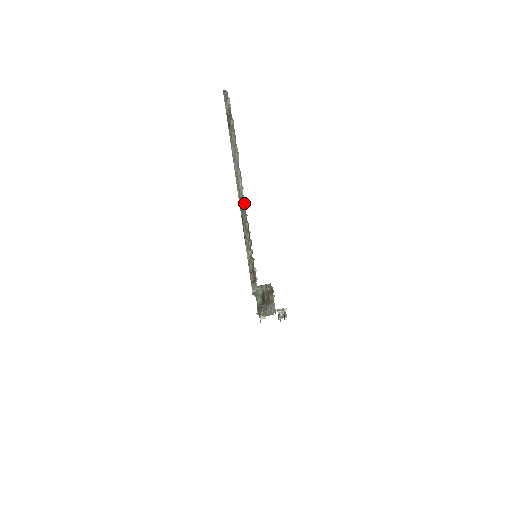
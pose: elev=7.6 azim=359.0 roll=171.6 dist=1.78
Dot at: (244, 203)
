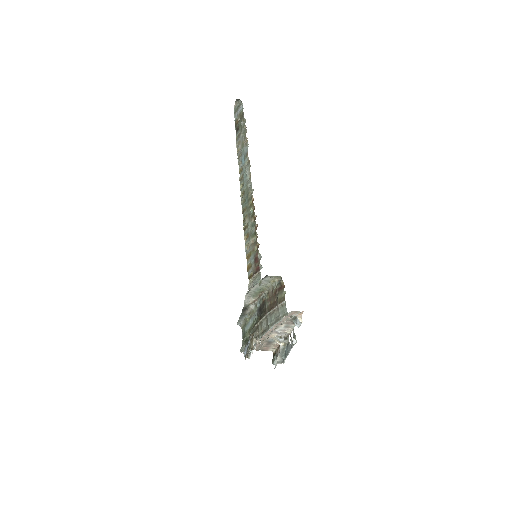
Dot at: (250, 188)
